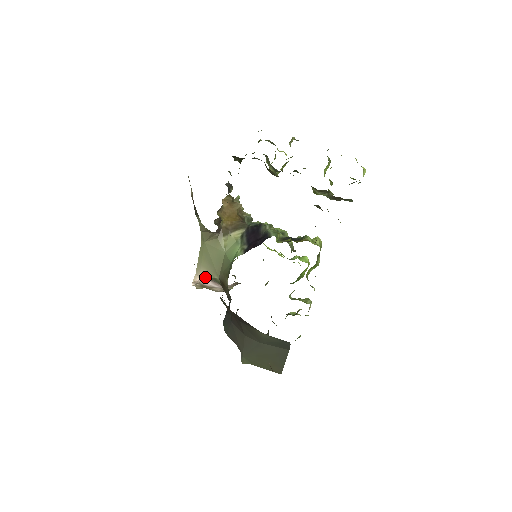
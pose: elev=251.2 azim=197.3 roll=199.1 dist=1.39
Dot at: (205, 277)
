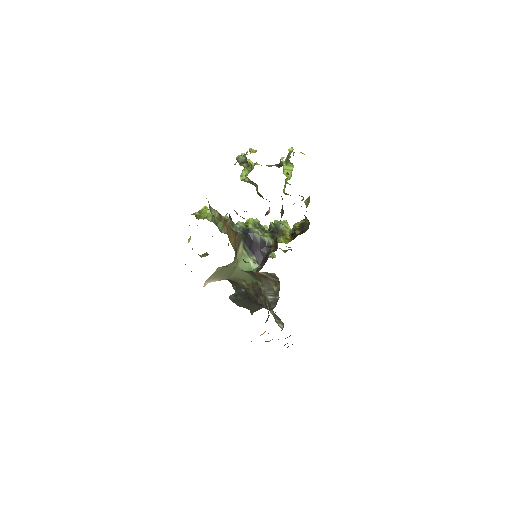
Dot at: (215, 281)
